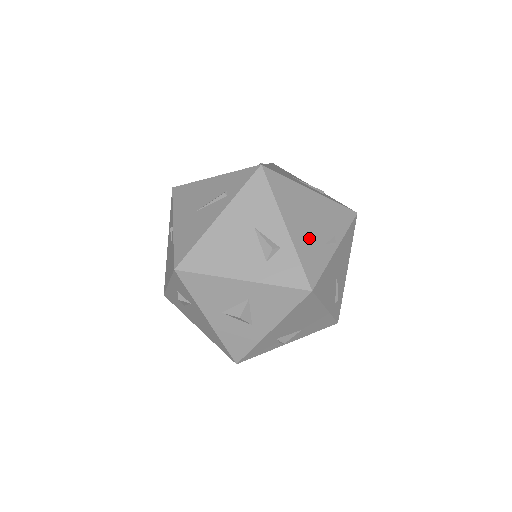
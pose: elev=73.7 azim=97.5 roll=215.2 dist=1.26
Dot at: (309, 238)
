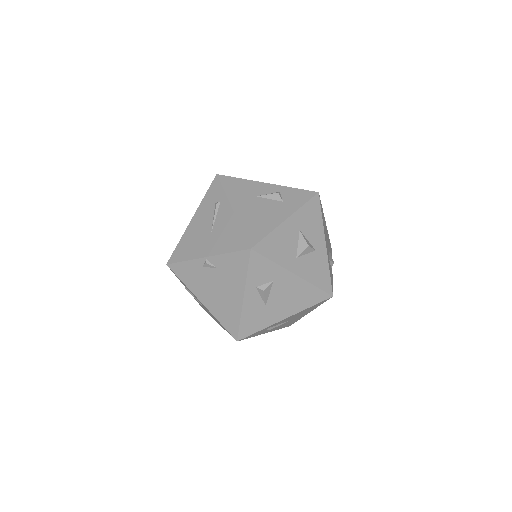
Dot at: occluded
